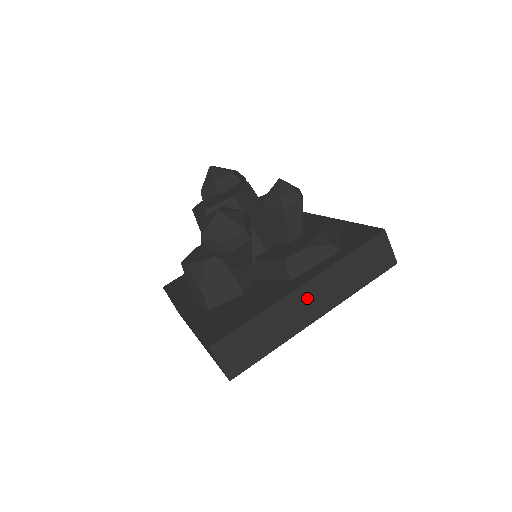
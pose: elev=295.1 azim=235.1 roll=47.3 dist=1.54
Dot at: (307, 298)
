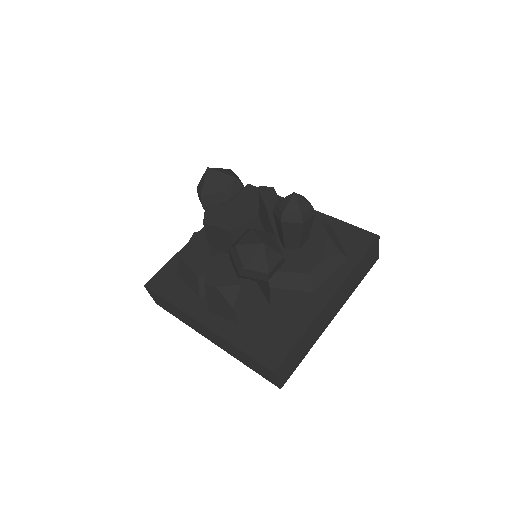
Dot at: (331, 307)
